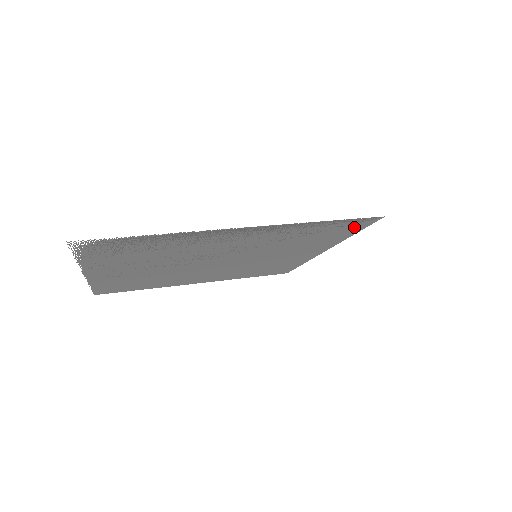
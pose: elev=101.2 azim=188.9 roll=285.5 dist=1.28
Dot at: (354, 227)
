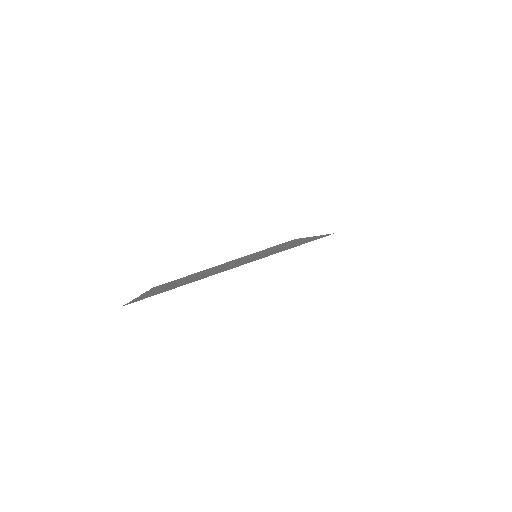
Dot at: occluded
